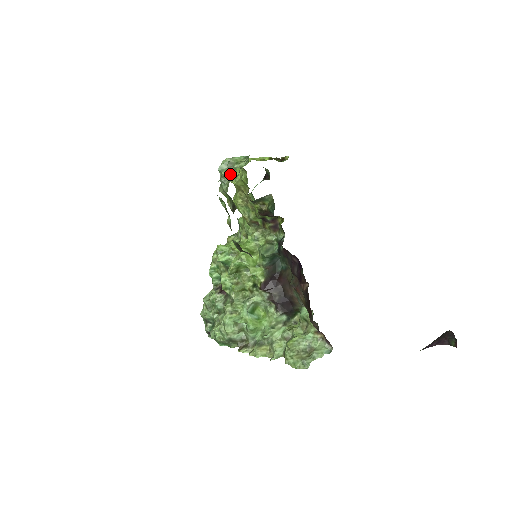
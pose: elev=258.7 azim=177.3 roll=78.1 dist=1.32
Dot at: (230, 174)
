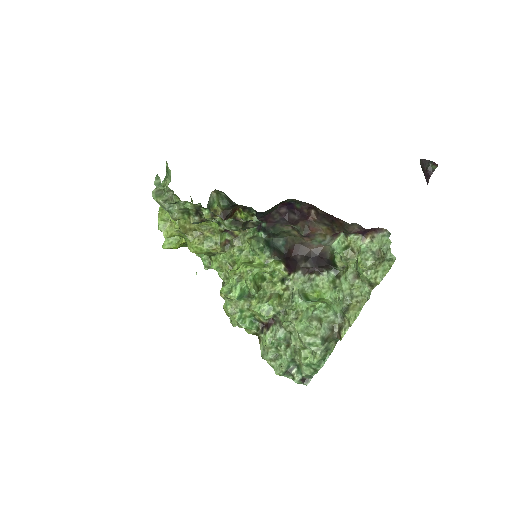
Dot at: (168, 189)
